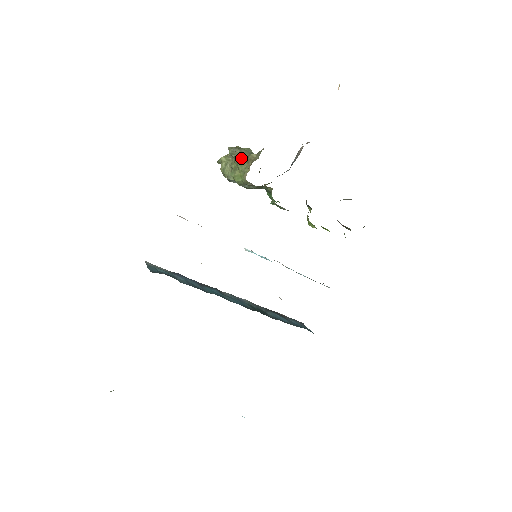
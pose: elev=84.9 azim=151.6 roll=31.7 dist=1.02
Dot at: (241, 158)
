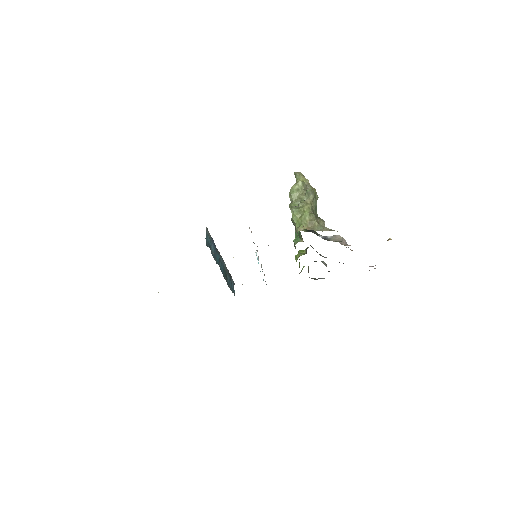
Dot at: (309, 214)
